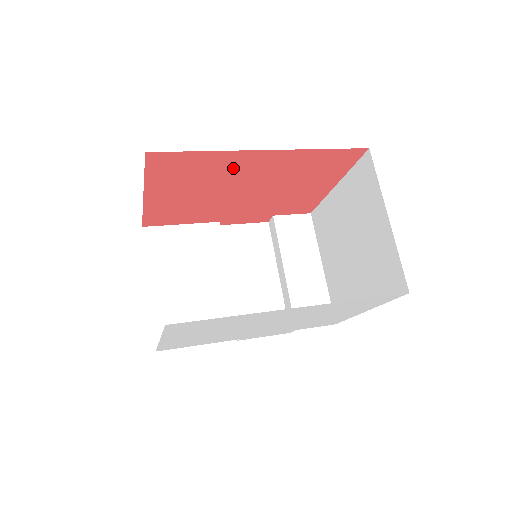
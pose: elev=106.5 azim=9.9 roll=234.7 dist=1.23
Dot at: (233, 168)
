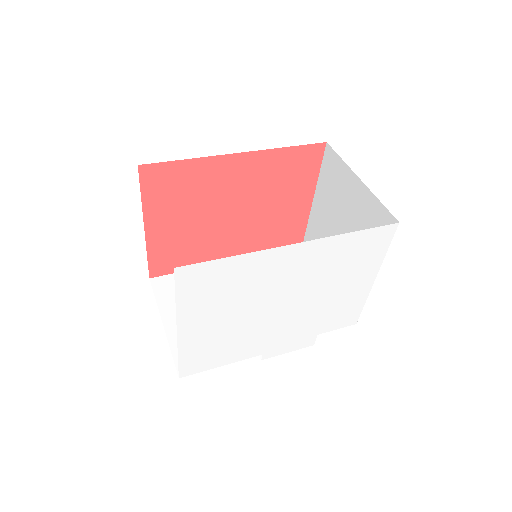
Dot at: (216, 181)
